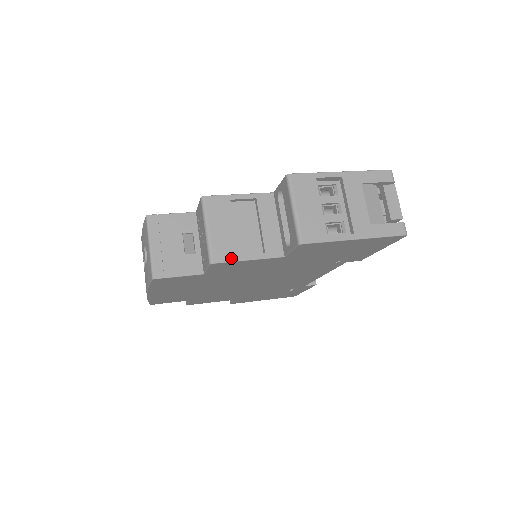
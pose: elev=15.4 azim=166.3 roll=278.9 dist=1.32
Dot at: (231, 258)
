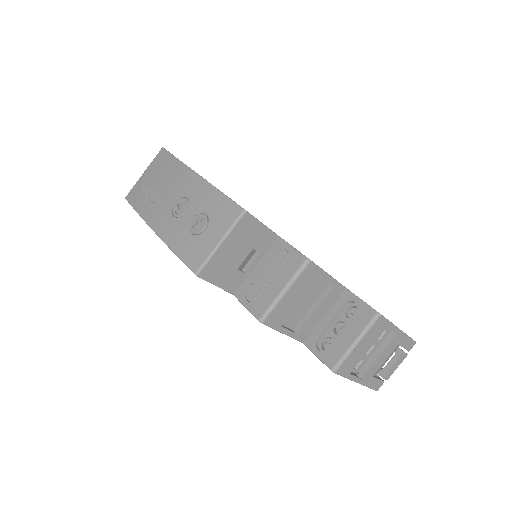
Dot at: (276, 326)
